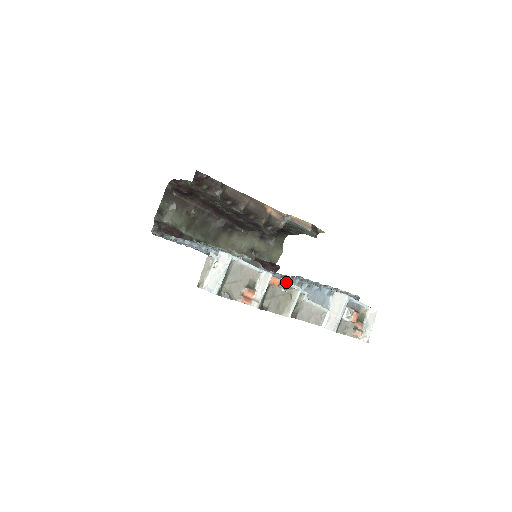
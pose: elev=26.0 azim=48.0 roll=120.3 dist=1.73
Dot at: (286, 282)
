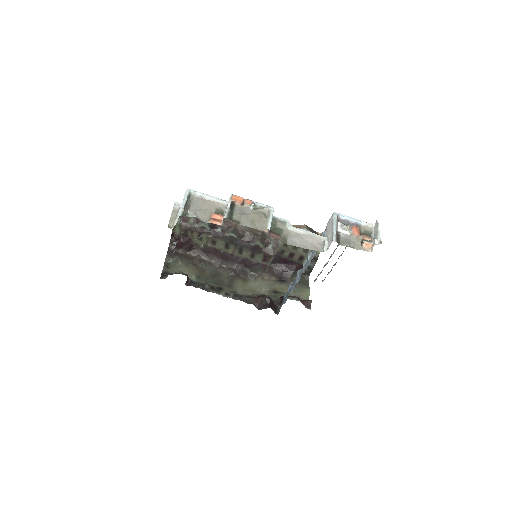
Dot at: (251, 201)
